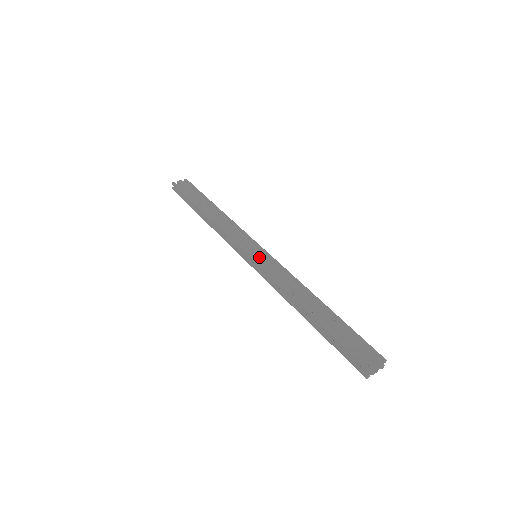
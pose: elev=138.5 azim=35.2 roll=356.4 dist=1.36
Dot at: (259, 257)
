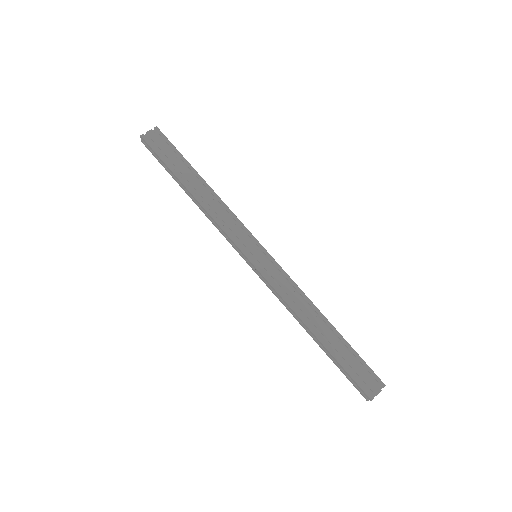
Dot at: (261, 262)
